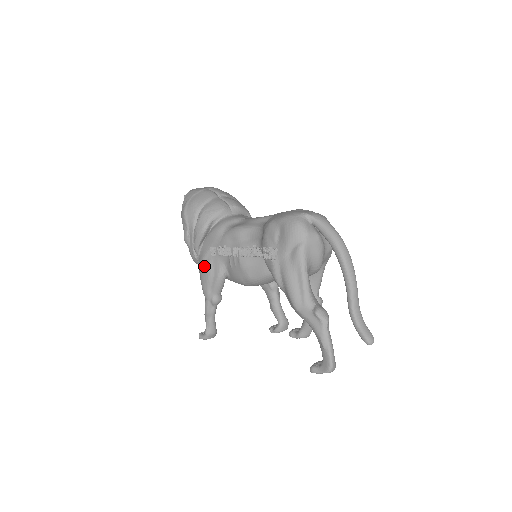
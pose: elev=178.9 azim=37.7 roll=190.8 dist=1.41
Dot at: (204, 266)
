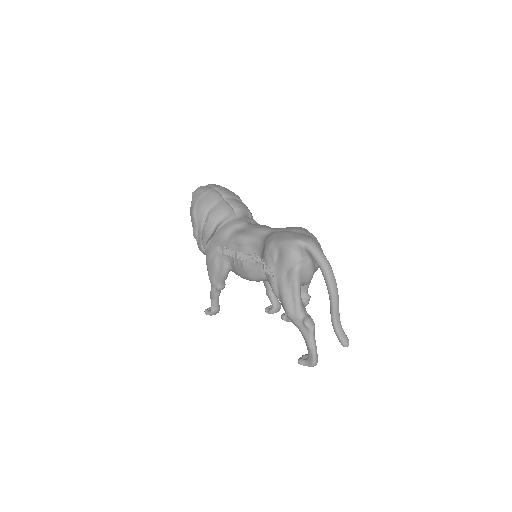
Dot at: (211, 260)
